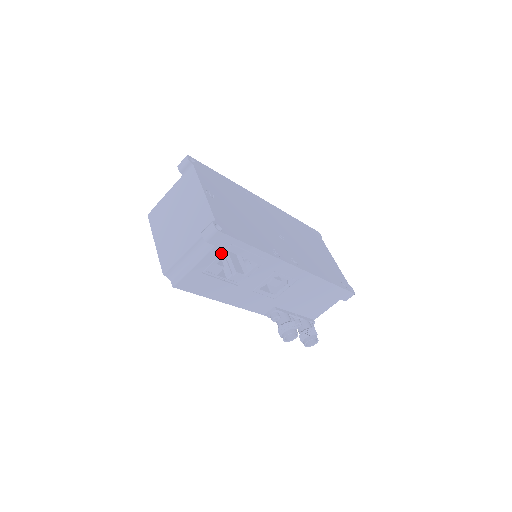
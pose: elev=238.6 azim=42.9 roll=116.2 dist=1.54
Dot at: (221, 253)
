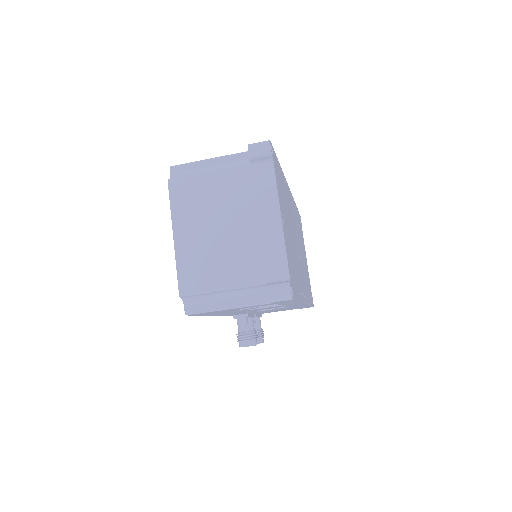
Dot at: occluded
